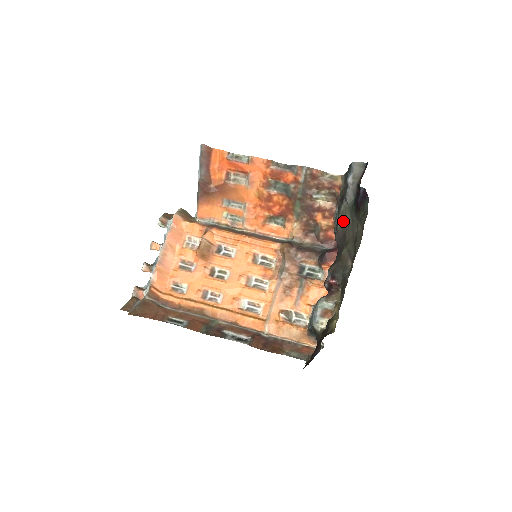
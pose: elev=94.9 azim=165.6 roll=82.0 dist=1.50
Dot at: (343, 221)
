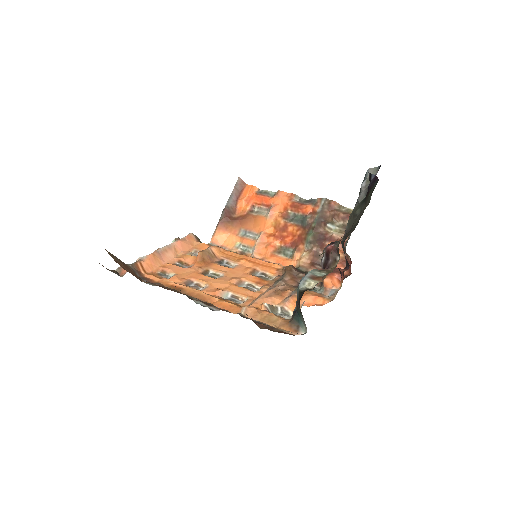
Dot at: (352, 217)
